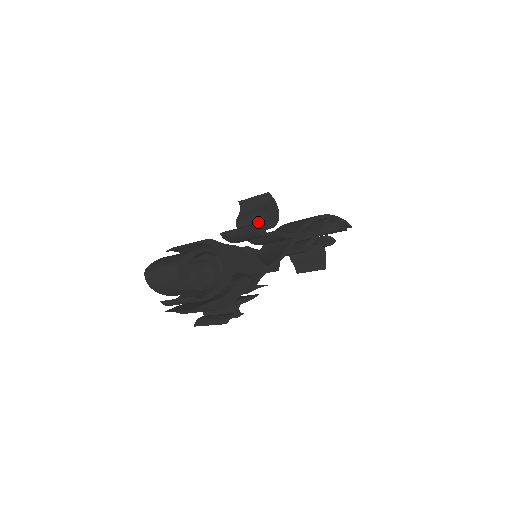
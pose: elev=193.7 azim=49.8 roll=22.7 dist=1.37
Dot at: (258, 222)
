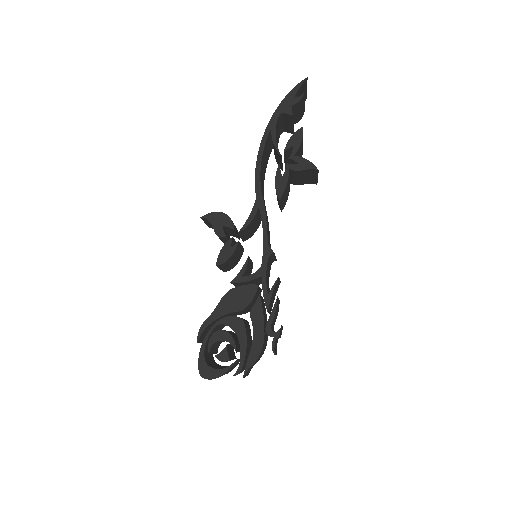
Dot at: (225, 240)
